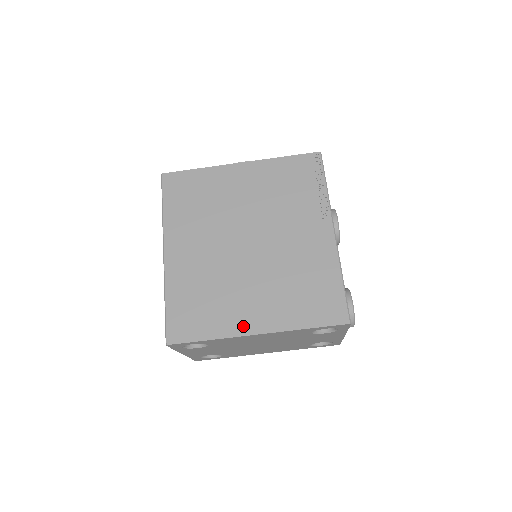
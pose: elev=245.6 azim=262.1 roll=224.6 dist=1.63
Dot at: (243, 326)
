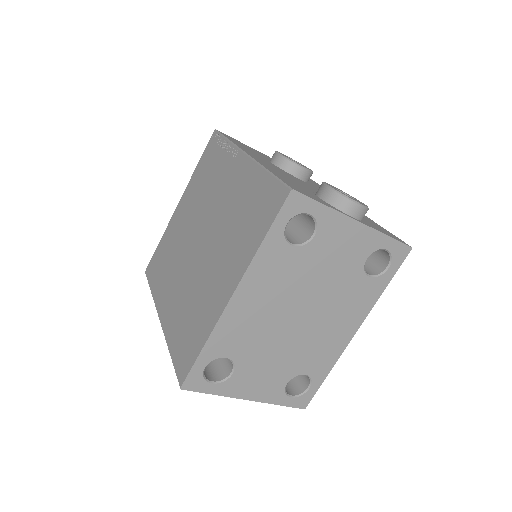
Dot at: (220, 303)
